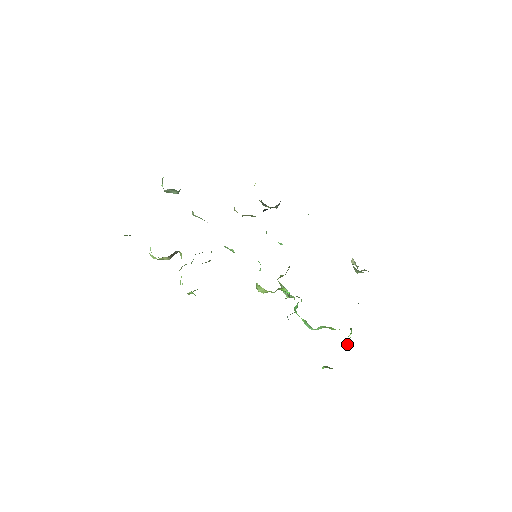
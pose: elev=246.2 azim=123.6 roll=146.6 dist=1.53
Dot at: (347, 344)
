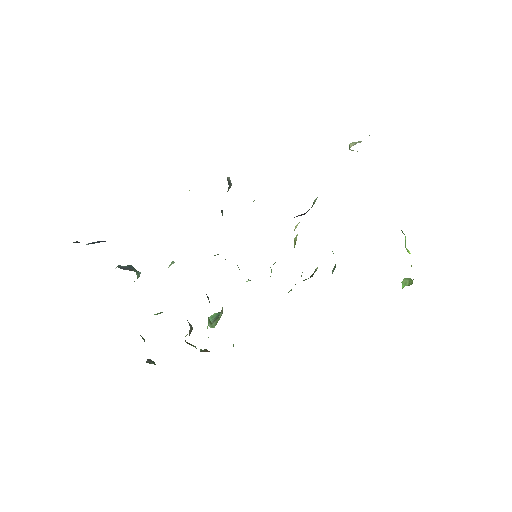
Dot at: (409, 252)
